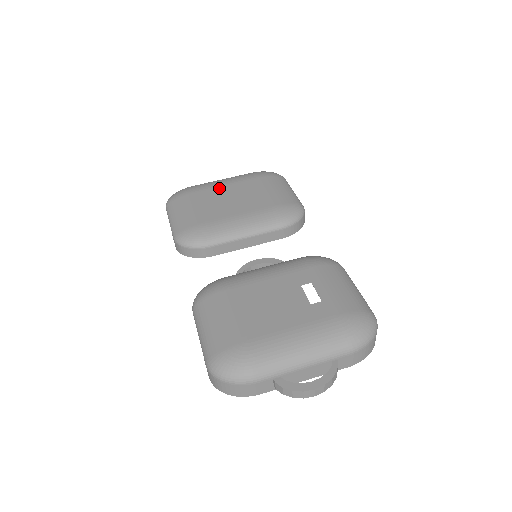
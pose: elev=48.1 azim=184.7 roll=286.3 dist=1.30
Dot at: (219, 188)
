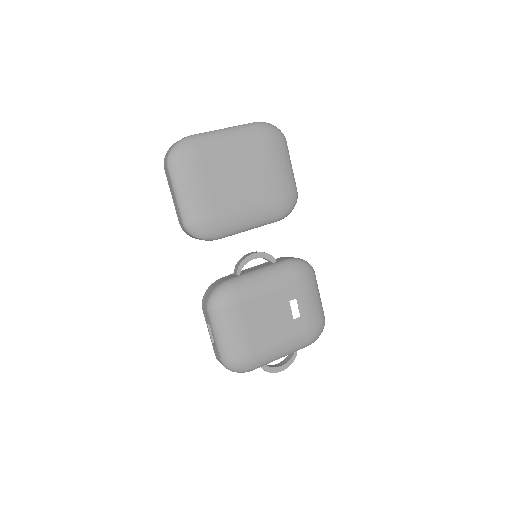
Dot at: (227, 157)
